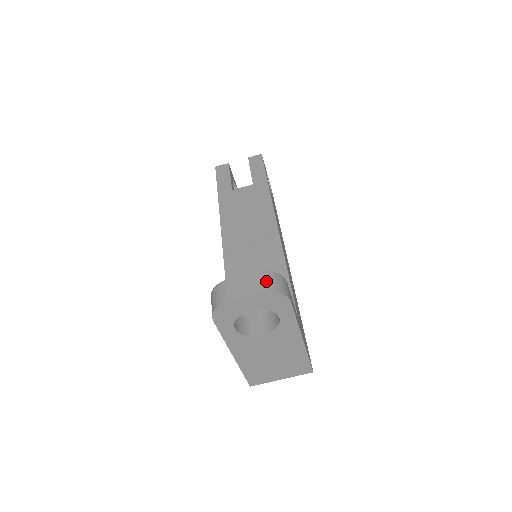
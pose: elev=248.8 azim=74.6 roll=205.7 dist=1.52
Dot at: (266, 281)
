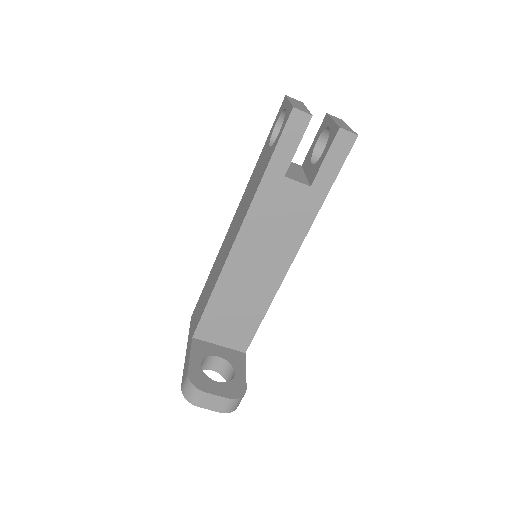
Dot at: (230, 406)
